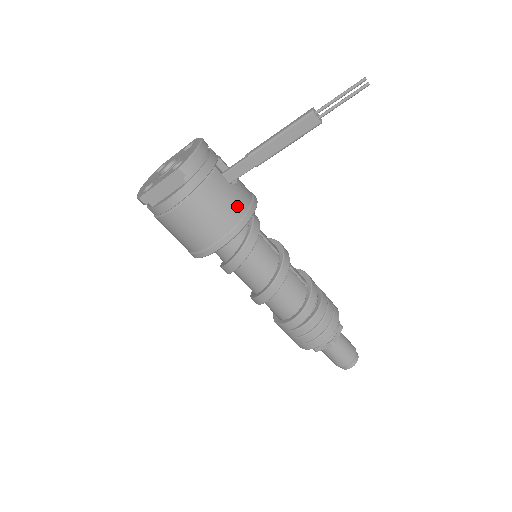
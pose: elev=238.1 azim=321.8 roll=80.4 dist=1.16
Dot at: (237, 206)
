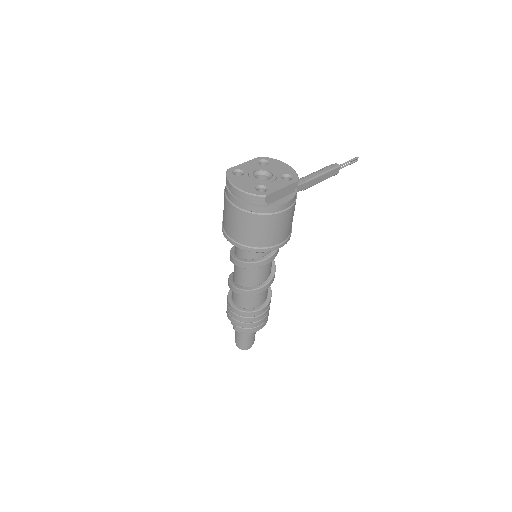
Dot at: occluded
